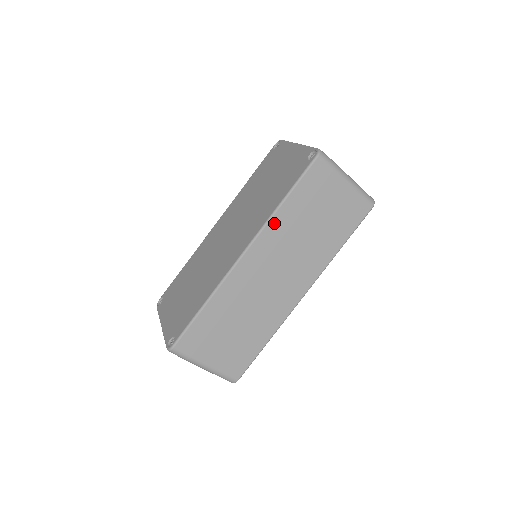
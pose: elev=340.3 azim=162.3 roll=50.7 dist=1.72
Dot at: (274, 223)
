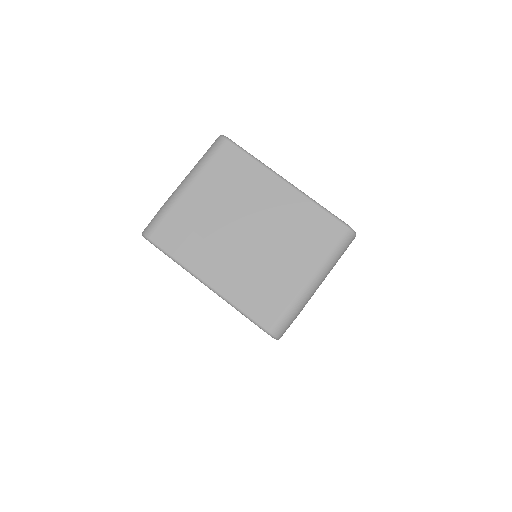
Dot at: occluded
